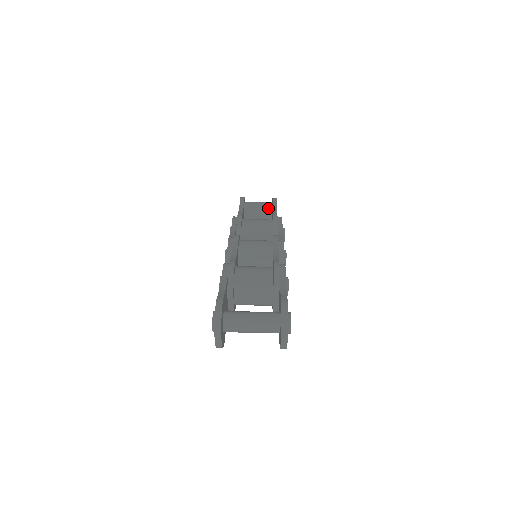
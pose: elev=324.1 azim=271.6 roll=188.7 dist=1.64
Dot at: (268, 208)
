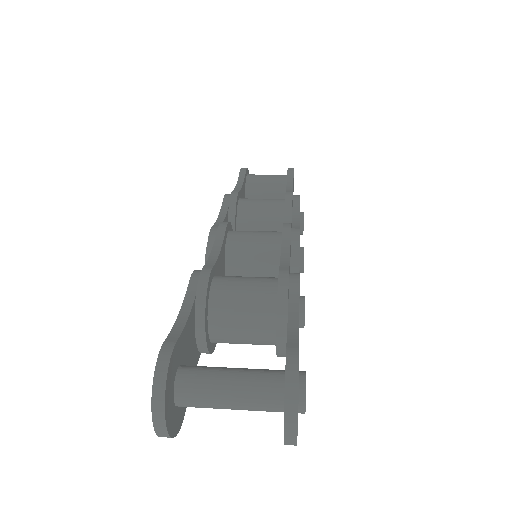
Dot at: (281, 183)
